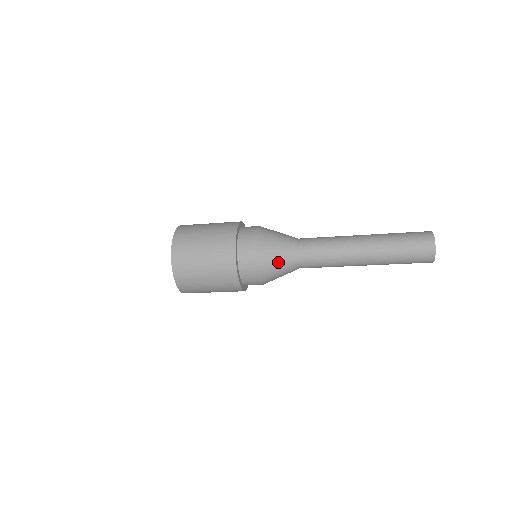
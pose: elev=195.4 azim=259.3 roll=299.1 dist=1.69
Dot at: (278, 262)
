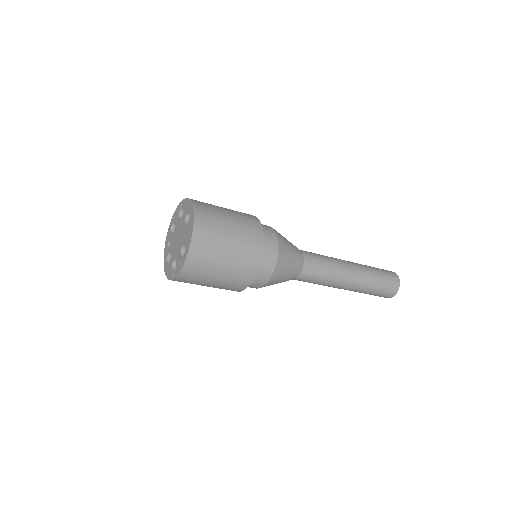
Dot at: (283, 280)
